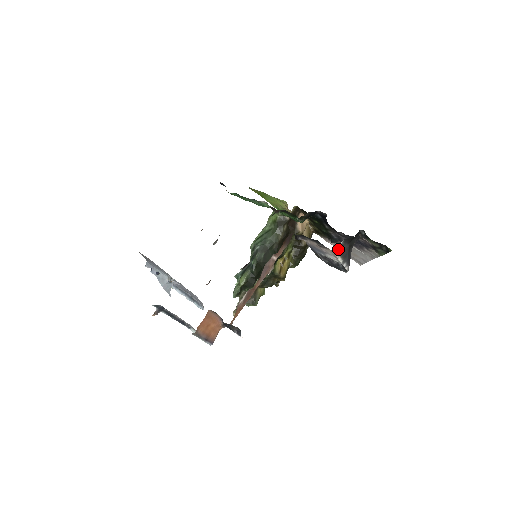
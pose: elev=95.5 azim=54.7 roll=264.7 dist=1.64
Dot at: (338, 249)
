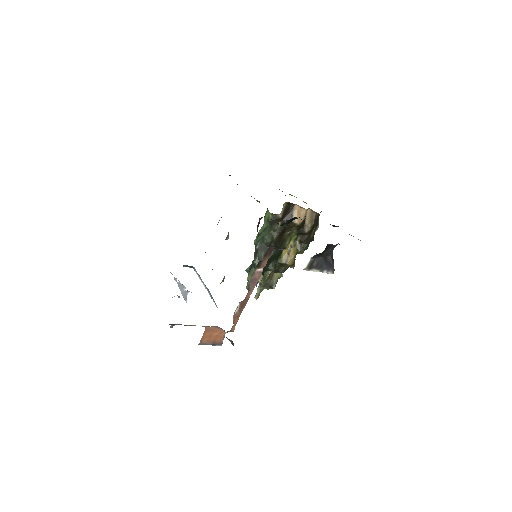
Dot at: (308, 265)
